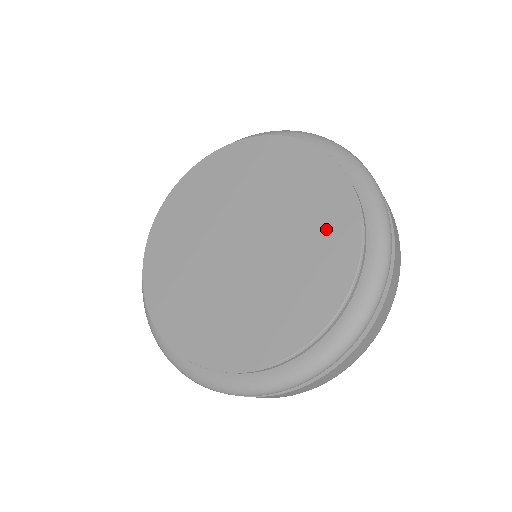
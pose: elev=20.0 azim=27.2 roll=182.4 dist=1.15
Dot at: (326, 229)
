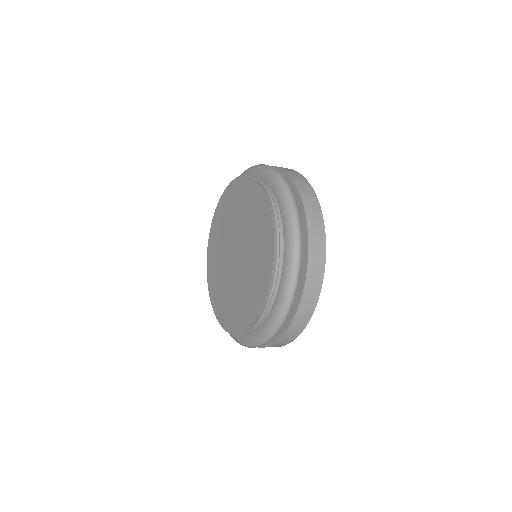
Dot at: (254, 206)
